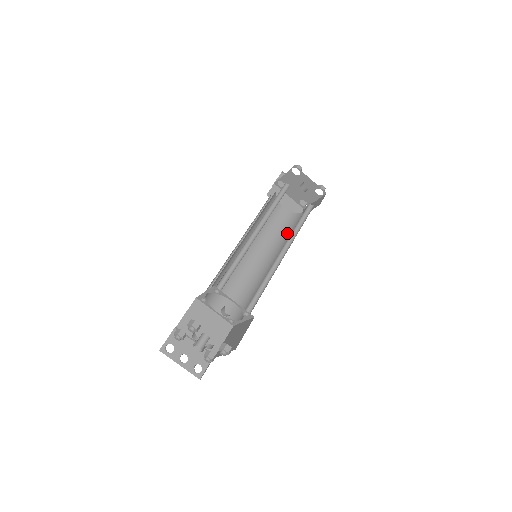
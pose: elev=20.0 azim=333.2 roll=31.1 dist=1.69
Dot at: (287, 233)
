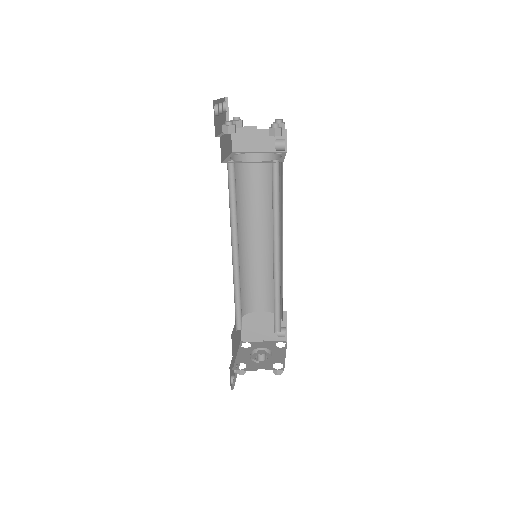
Dot at: (248, 192)
